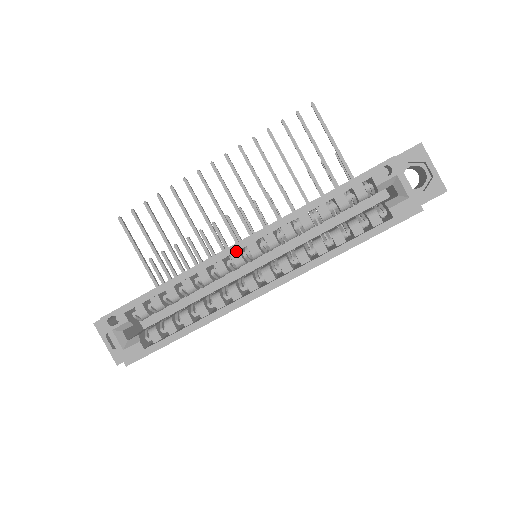
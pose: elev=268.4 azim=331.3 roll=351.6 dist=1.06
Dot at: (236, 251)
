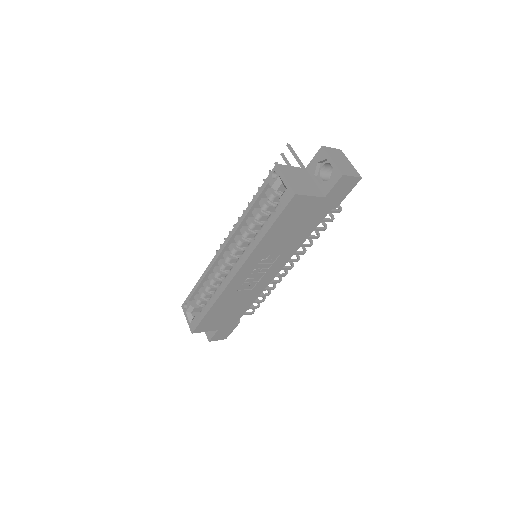
Dot at: (223, 251)
